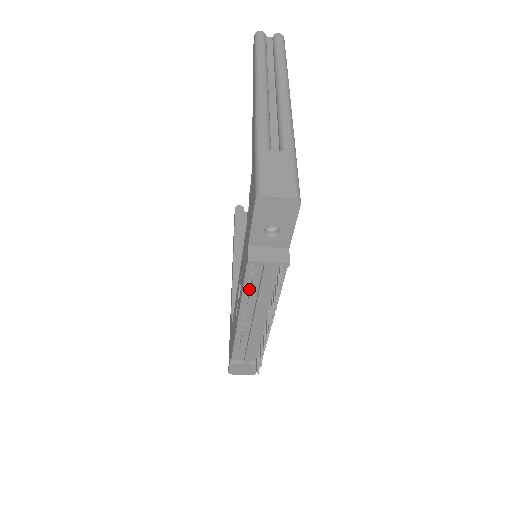
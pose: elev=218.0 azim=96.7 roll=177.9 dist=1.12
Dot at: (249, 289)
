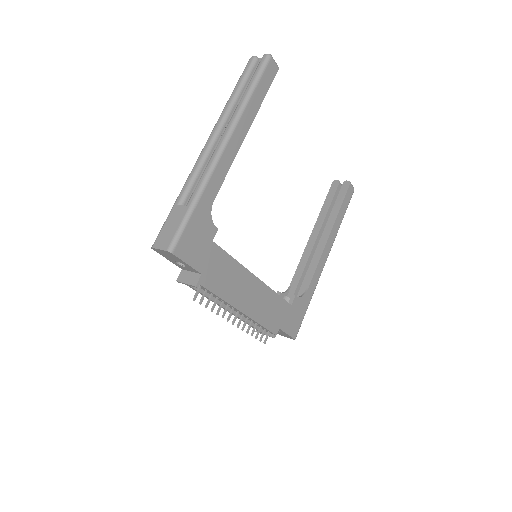
Dot at: occluded
